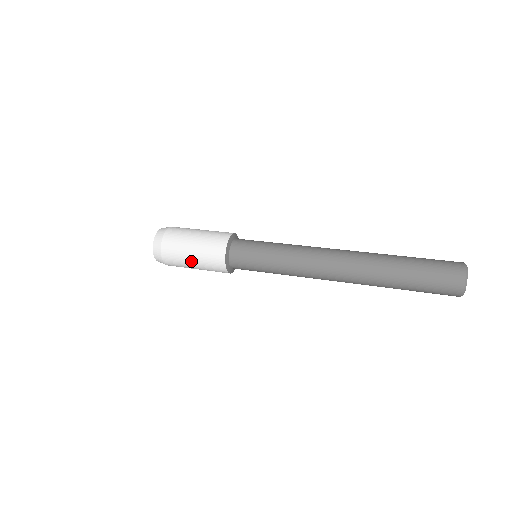
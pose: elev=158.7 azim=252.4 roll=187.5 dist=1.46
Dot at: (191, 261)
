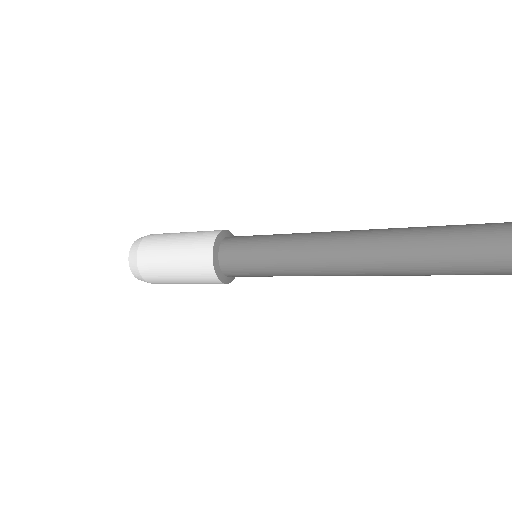
Dot at: (178, 280)
